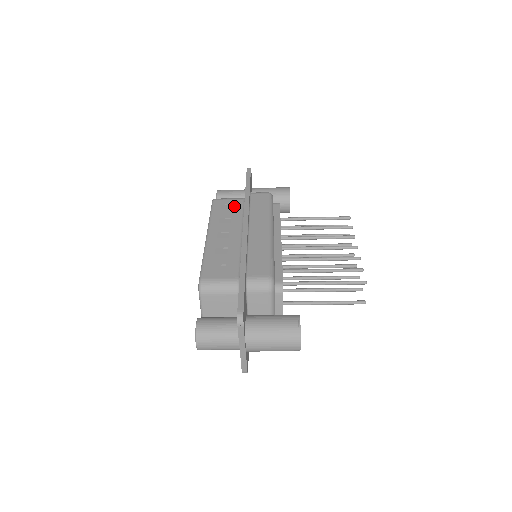
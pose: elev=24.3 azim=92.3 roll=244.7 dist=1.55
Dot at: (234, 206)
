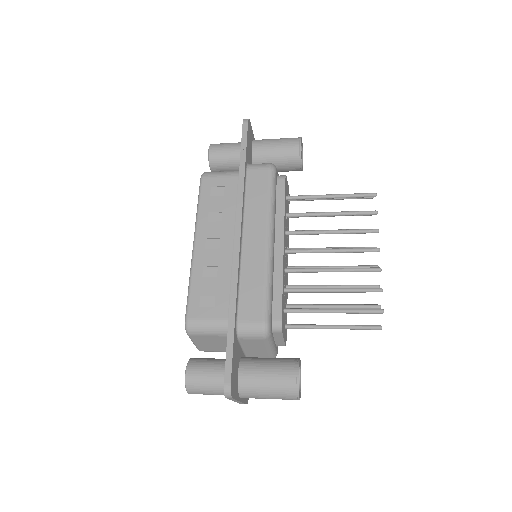
Dot at: (227, 190)
